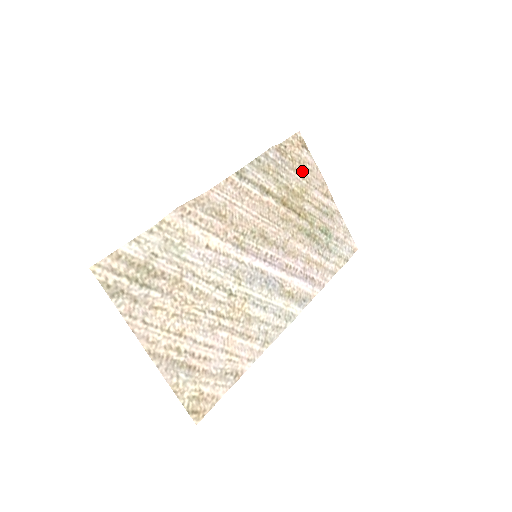
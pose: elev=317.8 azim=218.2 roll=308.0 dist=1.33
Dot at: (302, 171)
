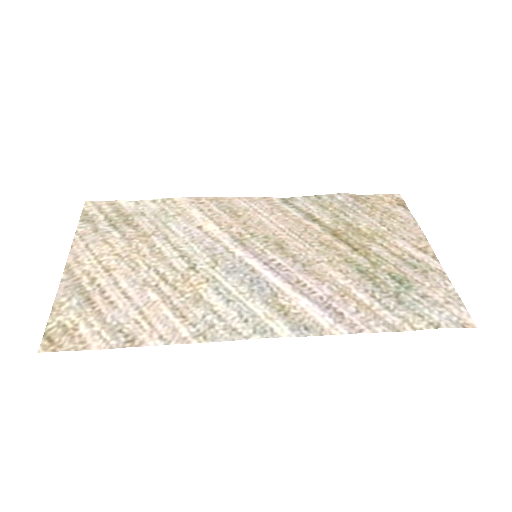
Dot at: (385, 219)
